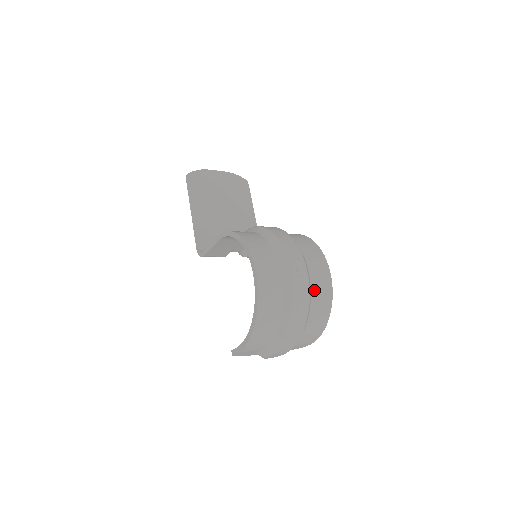
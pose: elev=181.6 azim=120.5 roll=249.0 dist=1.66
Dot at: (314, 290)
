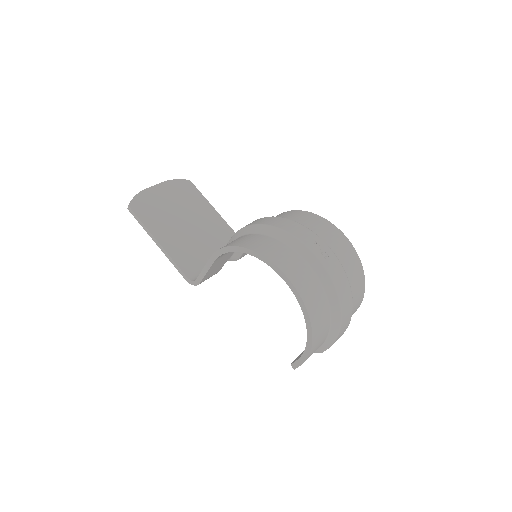
Dot at: (343, 262)
